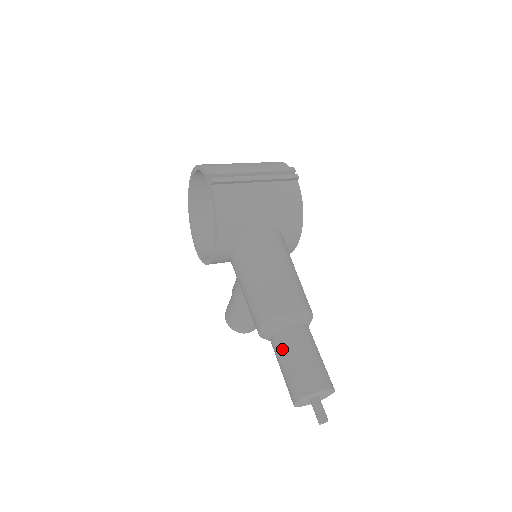
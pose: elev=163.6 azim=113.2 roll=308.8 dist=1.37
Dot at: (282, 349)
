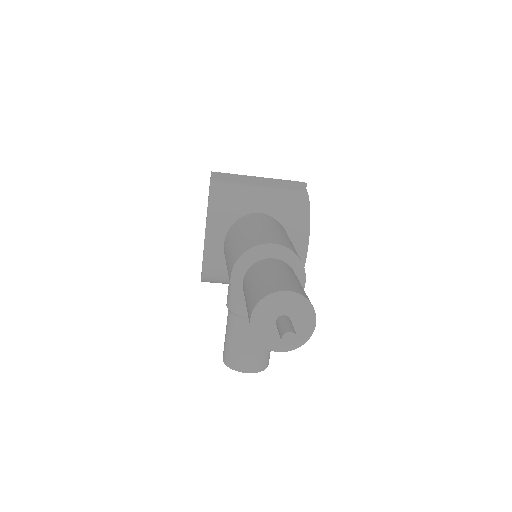
Dot at: (249, 278)
